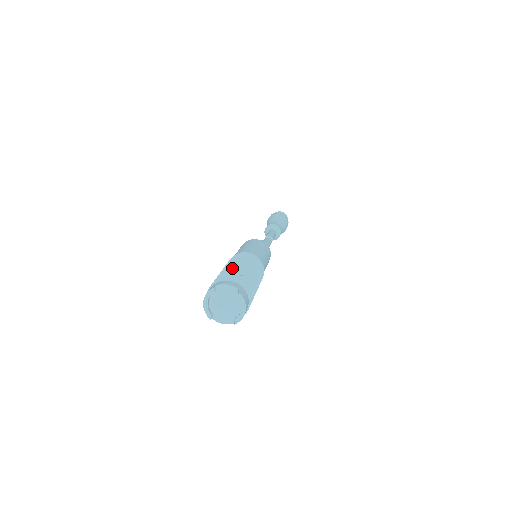
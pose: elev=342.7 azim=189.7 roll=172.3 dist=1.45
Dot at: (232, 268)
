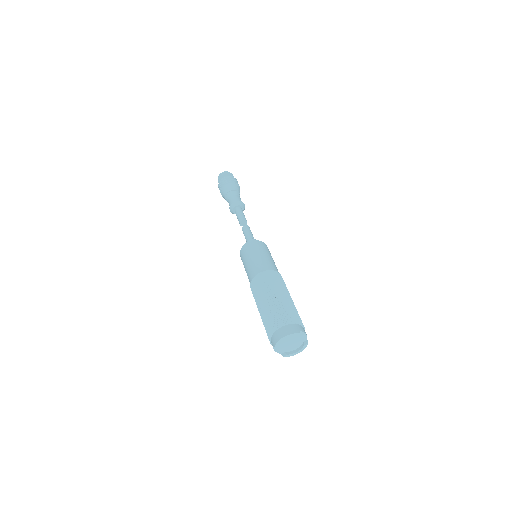
Dot at: (293, 304)
